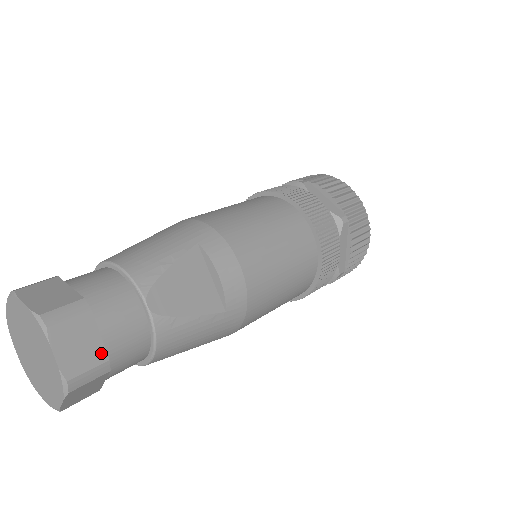
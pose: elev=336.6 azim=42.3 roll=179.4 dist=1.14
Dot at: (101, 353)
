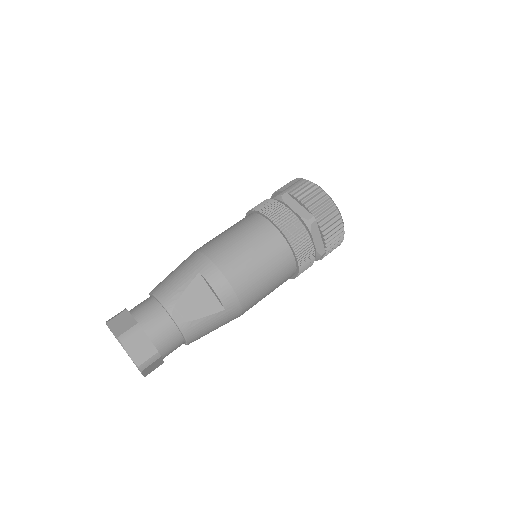
Dot at: (153, 349)
